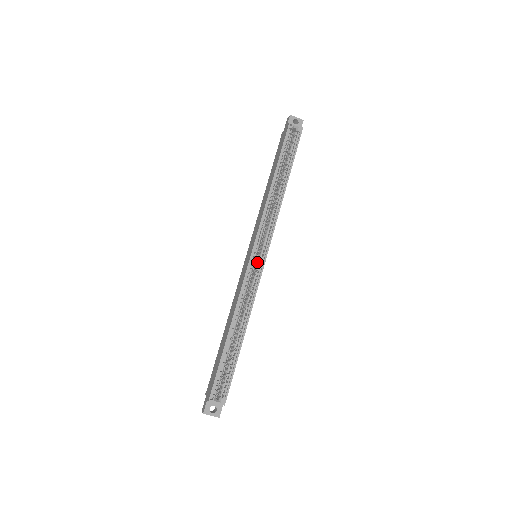
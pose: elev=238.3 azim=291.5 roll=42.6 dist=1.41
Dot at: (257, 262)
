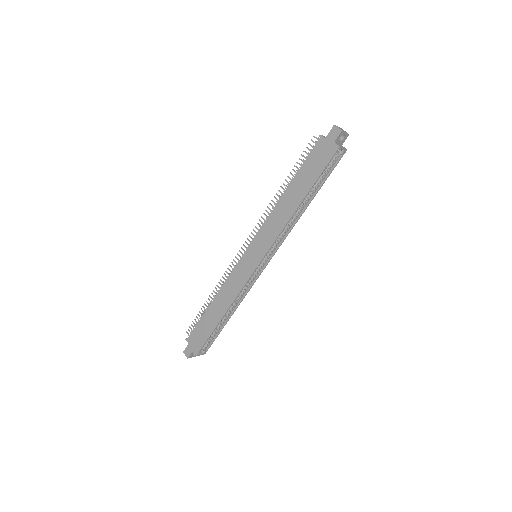
Dot at: (258, 267)
